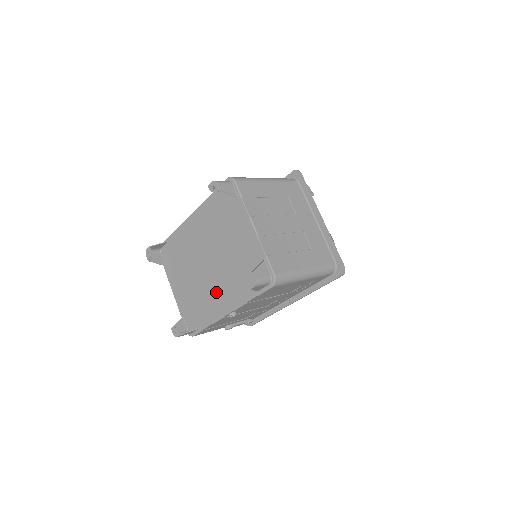
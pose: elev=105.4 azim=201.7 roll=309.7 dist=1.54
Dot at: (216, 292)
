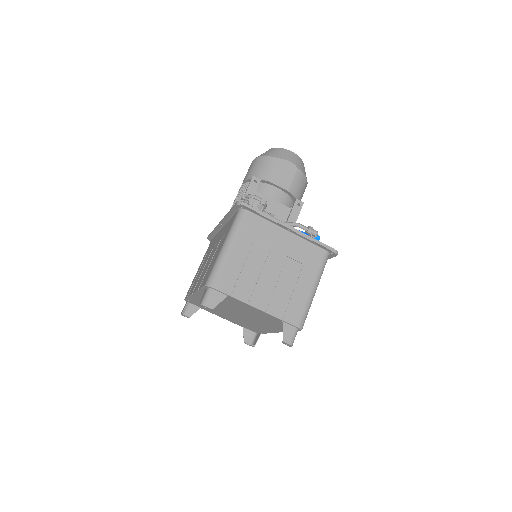
Dot at: (258, 324)
